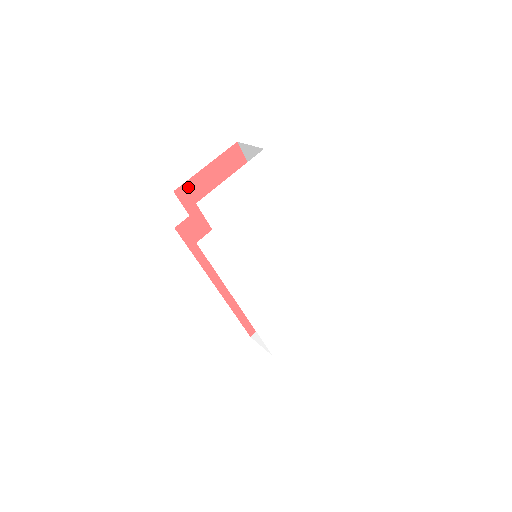
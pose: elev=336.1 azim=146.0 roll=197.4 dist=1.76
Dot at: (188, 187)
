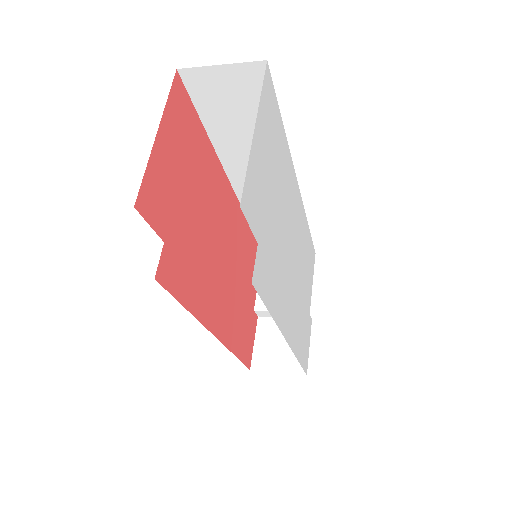
Dot at: (148, 187)
